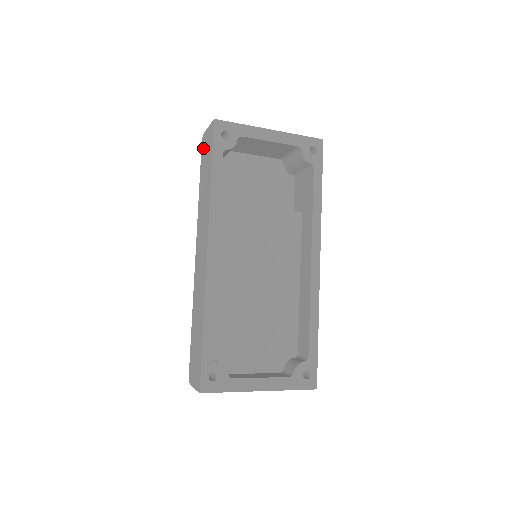
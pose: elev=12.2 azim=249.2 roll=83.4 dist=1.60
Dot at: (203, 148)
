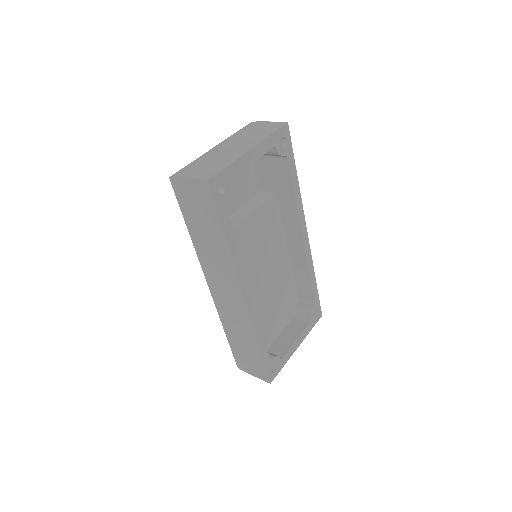
Dot at: (181, 194)
